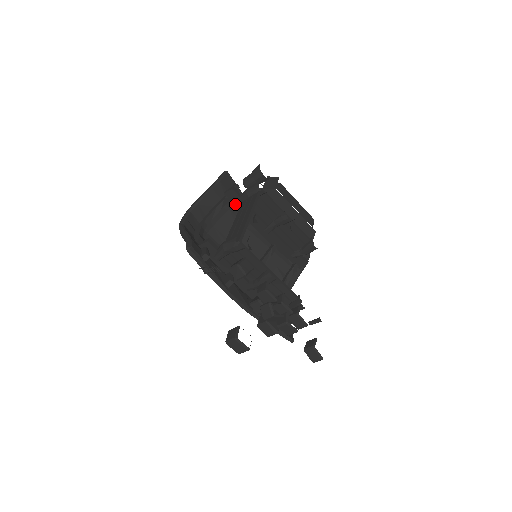
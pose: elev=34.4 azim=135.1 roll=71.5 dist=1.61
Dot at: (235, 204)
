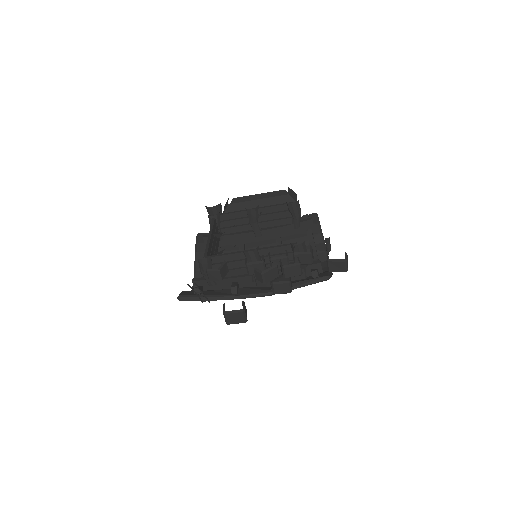
Dot at: (219, 244)
